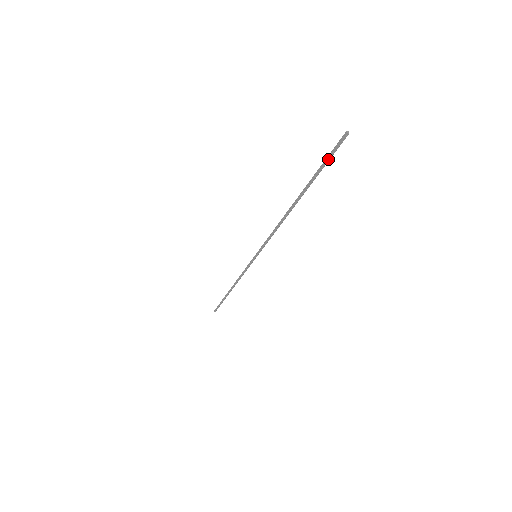
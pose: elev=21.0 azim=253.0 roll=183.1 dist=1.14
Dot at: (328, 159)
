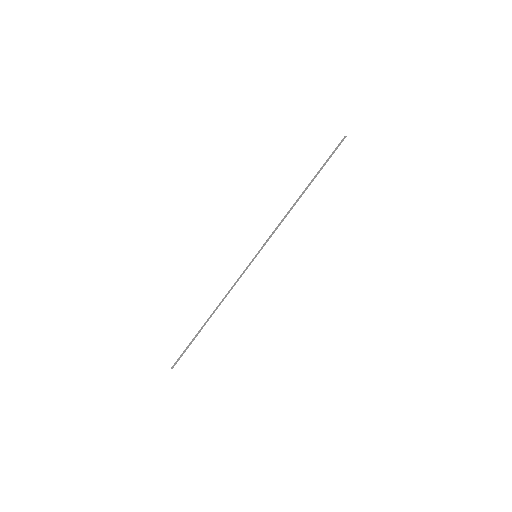
Dot at: (333, 153)
